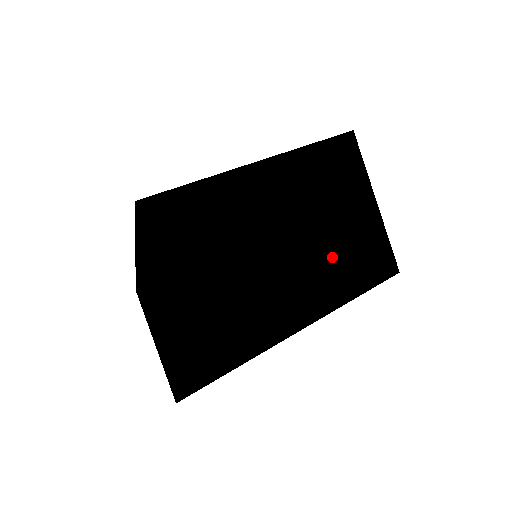
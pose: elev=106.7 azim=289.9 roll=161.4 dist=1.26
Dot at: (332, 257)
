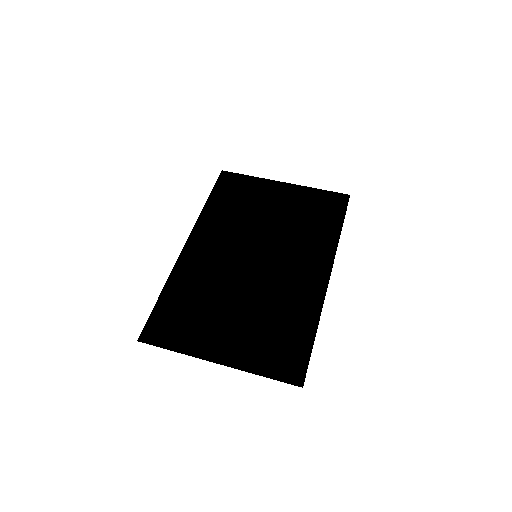
Dot at: (298, 205)
